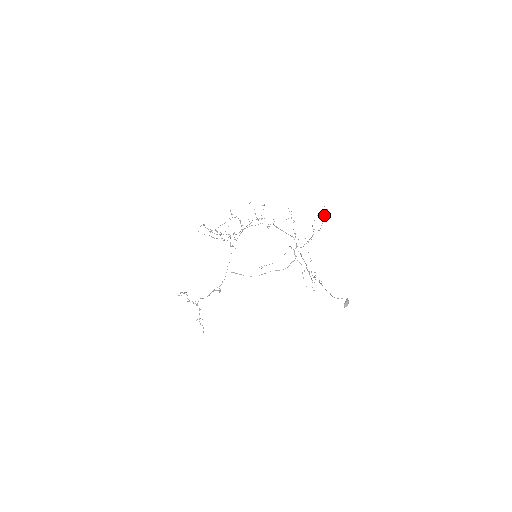
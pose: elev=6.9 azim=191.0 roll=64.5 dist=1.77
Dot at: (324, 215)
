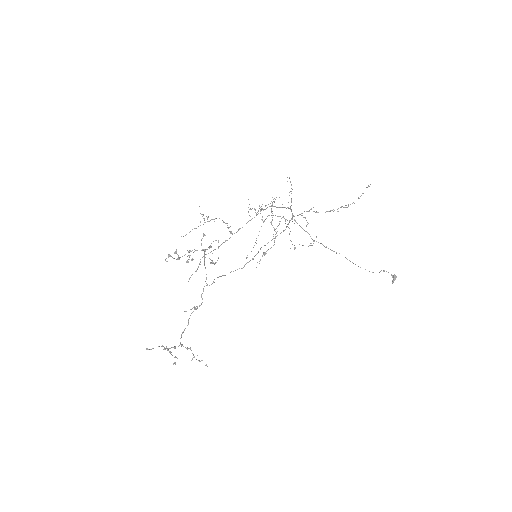
Dot at: occluded
